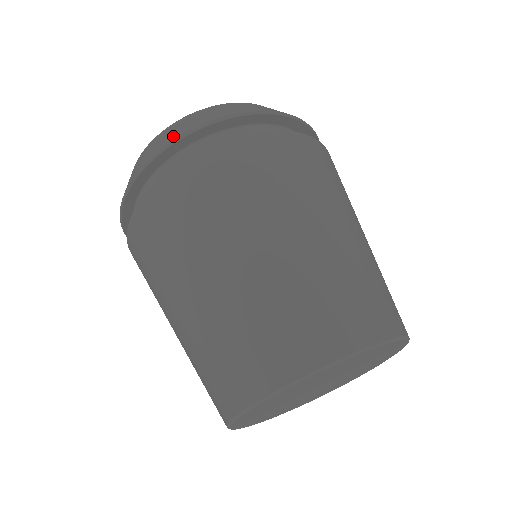
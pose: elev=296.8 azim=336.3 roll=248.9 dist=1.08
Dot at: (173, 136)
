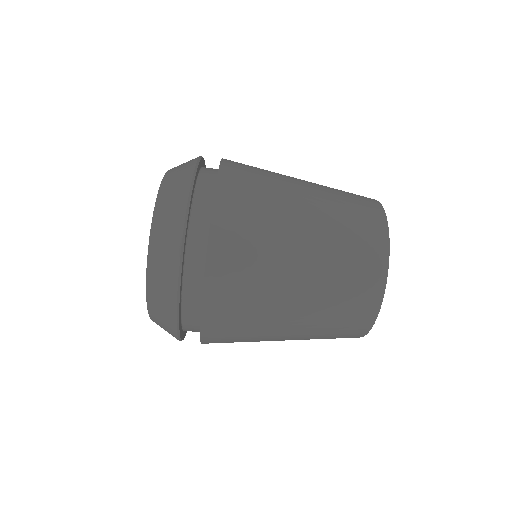
Dot at: (170, 320)
